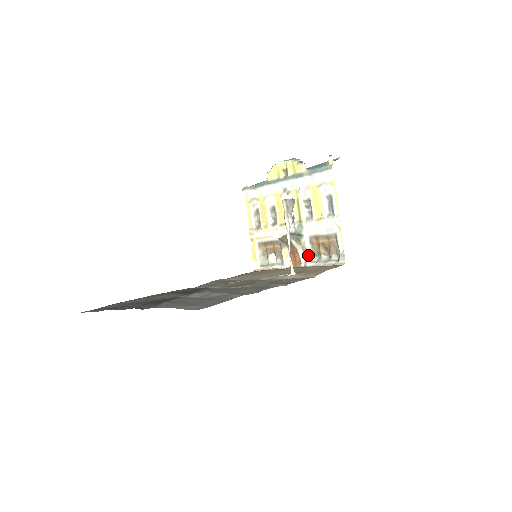
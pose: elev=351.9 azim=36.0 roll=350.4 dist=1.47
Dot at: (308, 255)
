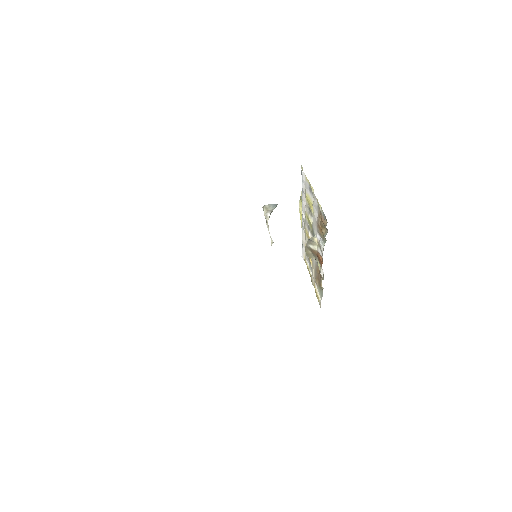
Dot at: (321, 246)
